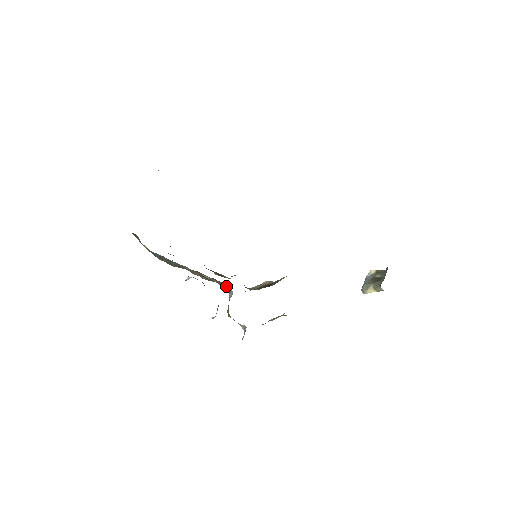
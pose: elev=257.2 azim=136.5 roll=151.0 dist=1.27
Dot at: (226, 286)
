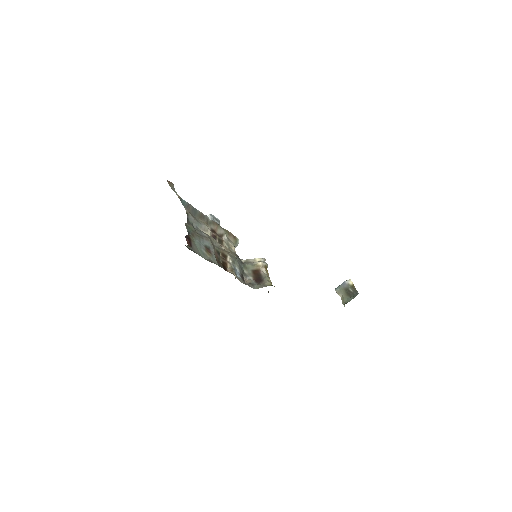
Dot at: (235, 239)
